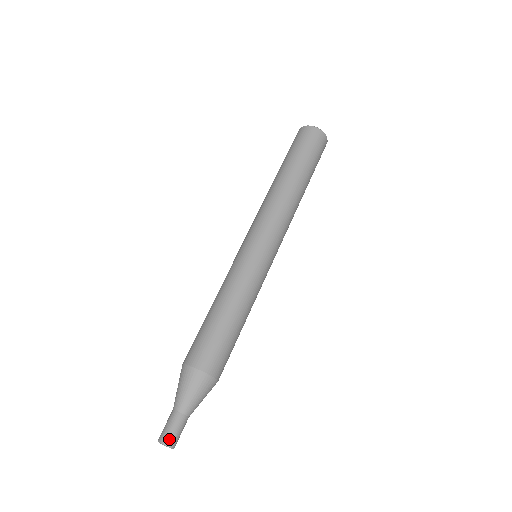
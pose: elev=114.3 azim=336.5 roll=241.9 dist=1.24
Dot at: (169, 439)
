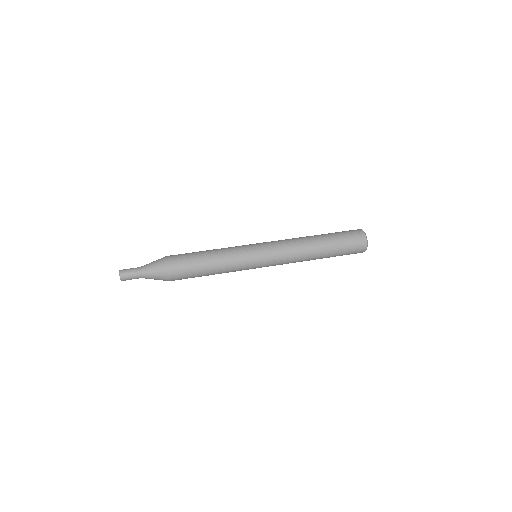
Dot at: (124, 270)
